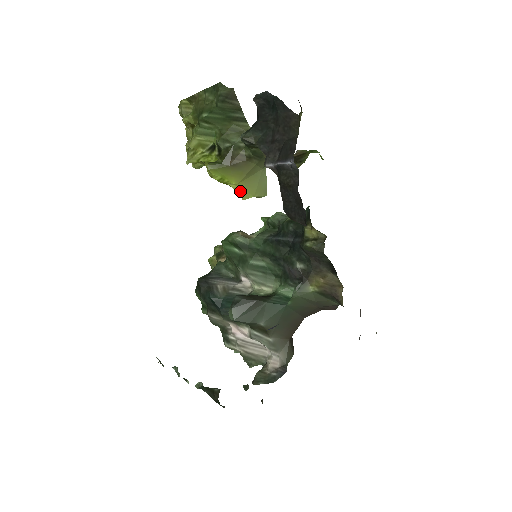
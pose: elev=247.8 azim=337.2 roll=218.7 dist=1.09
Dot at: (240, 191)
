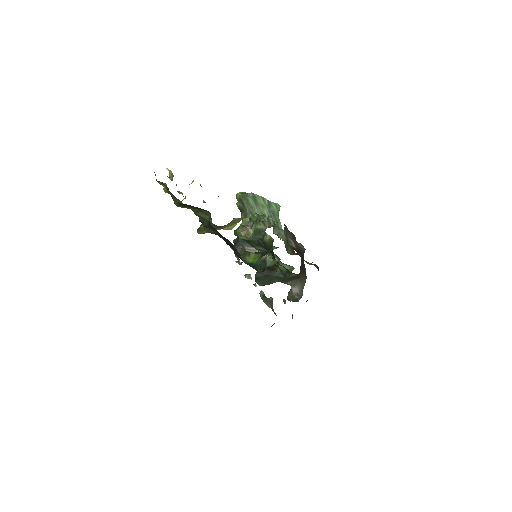
Dot at: (226, 229)
